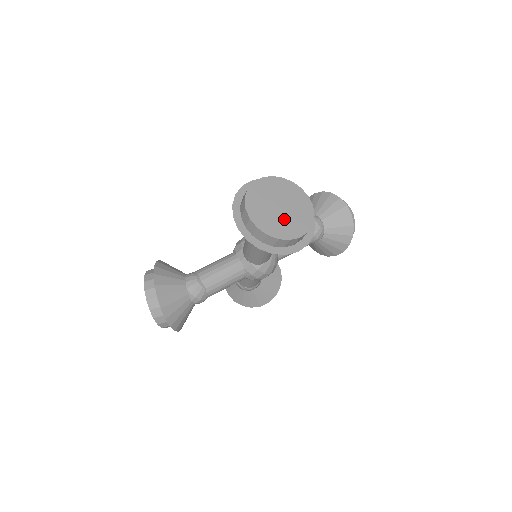
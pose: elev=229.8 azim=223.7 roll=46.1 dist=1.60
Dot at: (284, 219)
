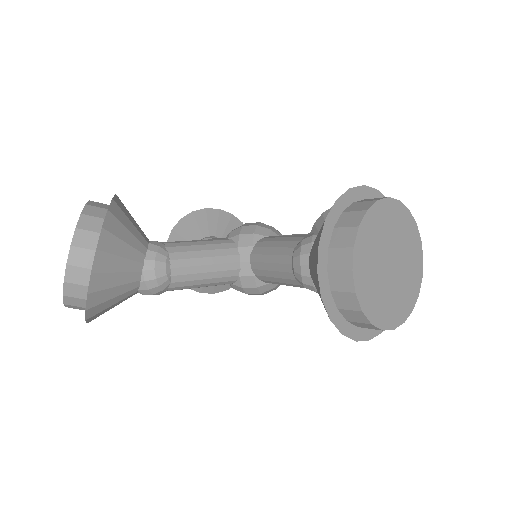
Dot at: (389, 288)
